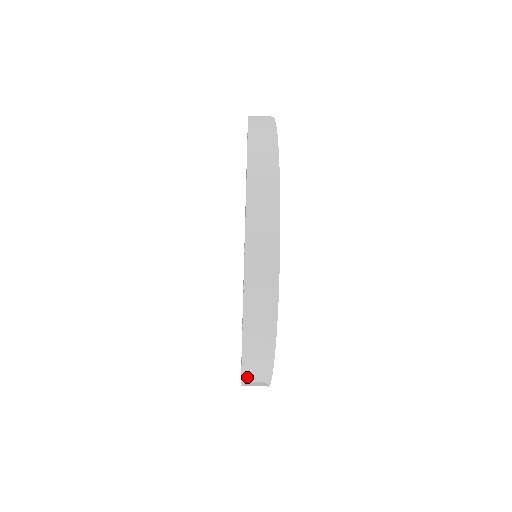
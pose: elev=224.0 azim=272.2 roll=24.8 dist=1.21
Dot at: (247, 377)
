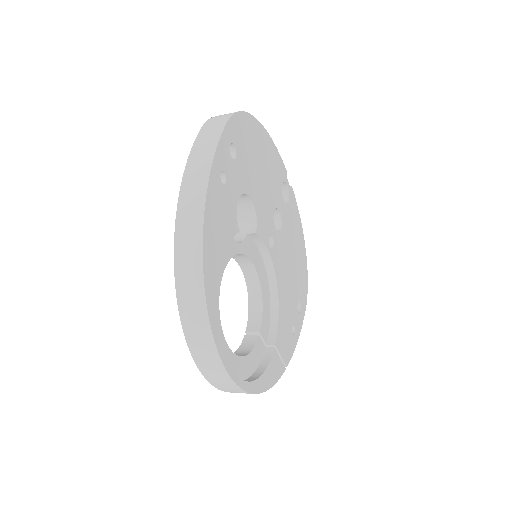
Dot at: occluded
